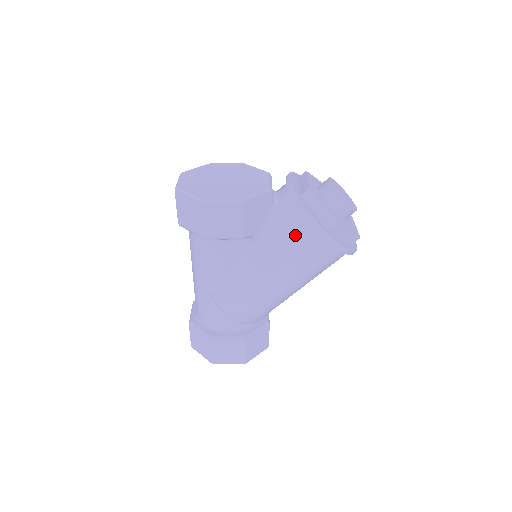
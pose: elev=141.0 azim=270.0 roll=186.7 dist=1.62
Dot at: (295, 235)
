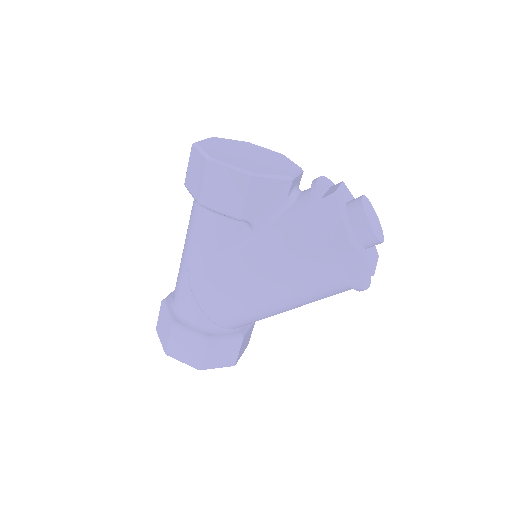
Dot at: (297, 238)
